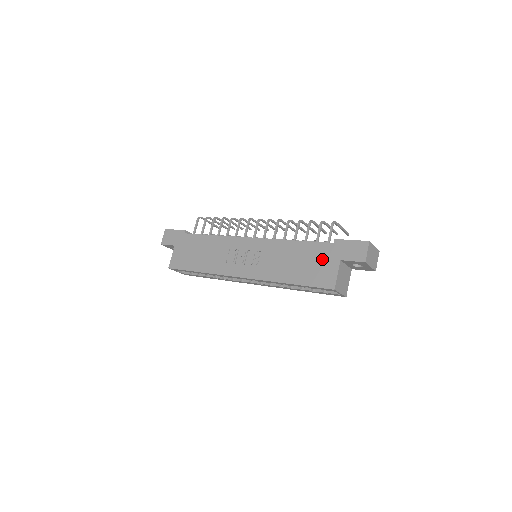
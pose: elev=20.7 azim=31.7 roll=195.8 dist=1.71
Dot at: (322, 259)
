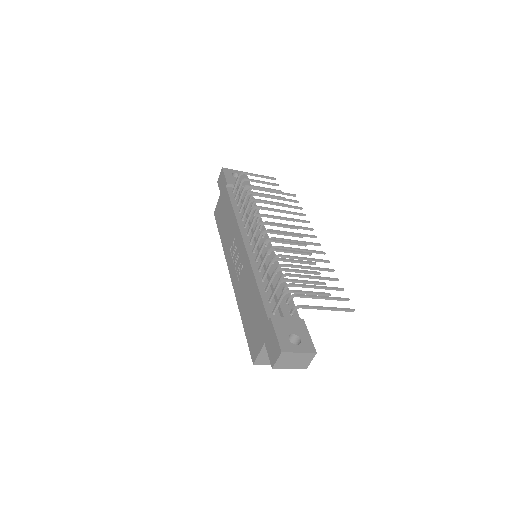
Dot at: (259, 326)
